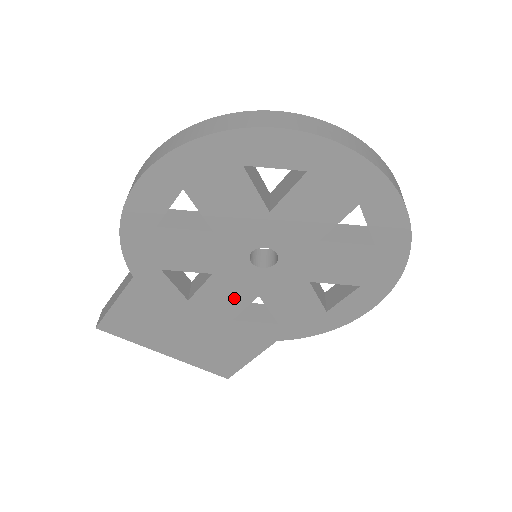
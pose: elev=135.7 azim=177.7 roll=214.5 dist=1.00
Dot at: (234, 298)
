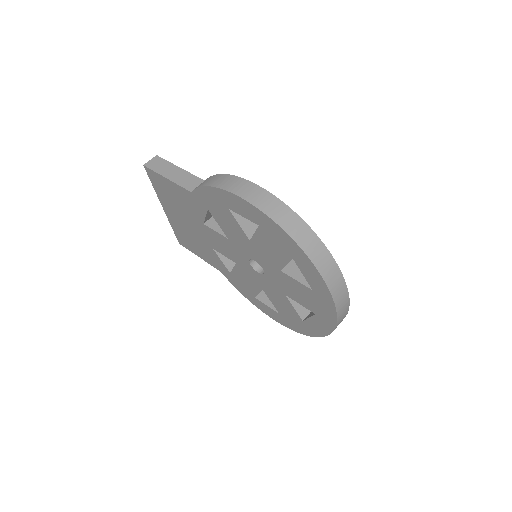
Dot at: (225, 250)
